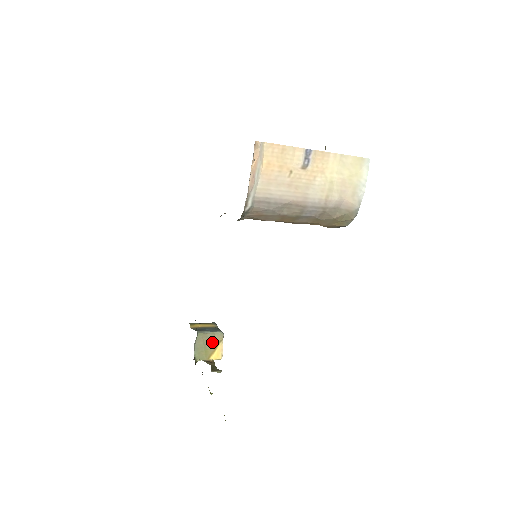
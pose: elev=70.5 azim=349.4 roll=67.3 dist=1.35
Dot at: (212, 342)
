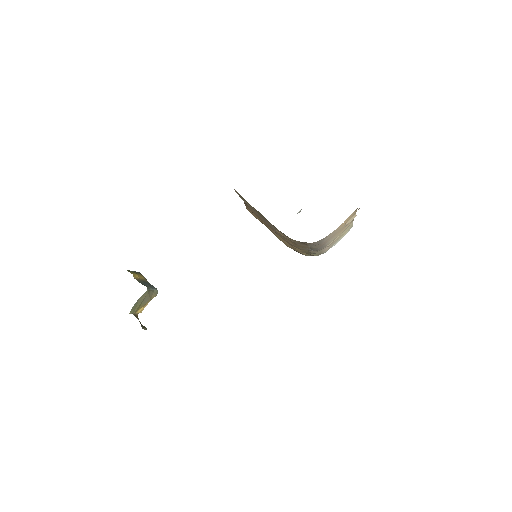
Dot at: (148, 298)
